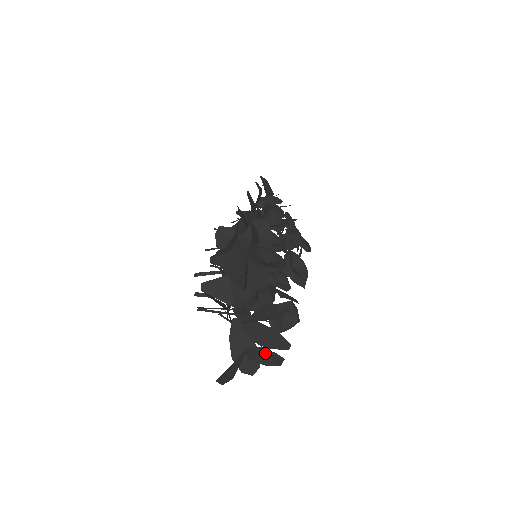
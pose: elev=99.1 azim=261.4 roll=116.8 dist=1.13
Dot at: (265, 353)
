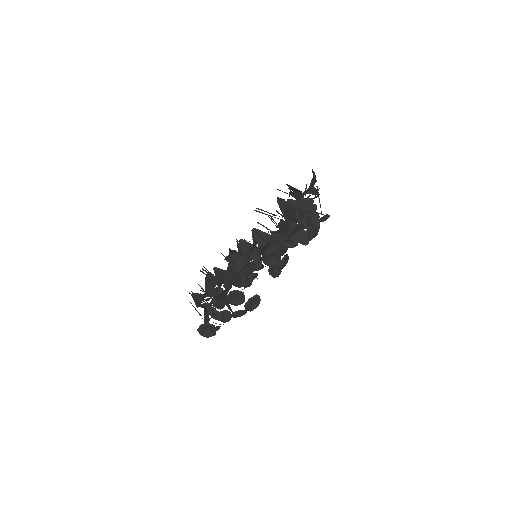
Dot at: occluded
